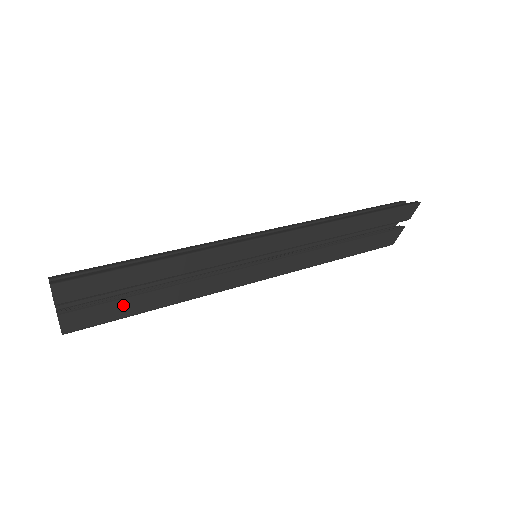
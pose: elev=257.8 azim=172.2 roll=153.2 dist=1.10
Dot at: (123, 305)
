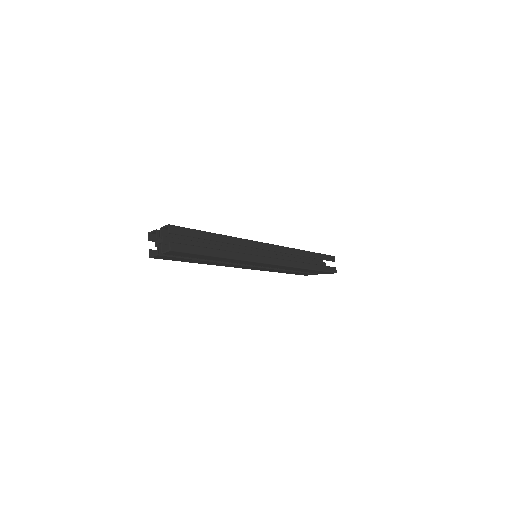
Dot at: (186, 260)
